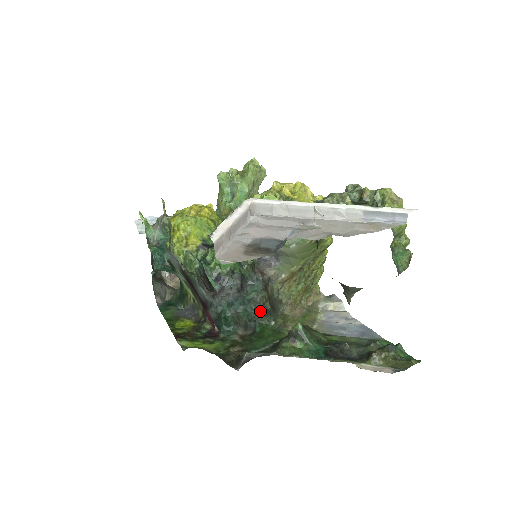
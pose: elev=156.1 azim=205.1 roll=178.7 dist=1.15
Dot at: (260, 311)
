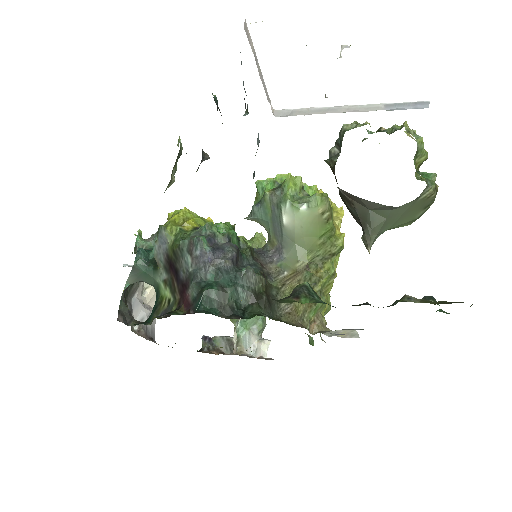
Dot at: (253, 299)
